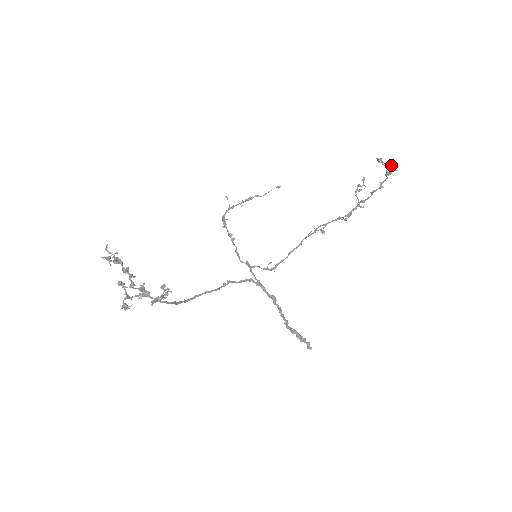
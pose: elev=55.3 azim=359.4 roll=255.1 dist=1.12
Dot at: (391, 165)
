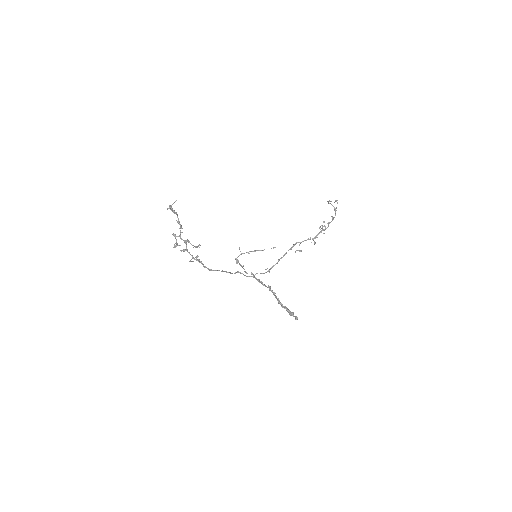
Dot at: (335, 201)
